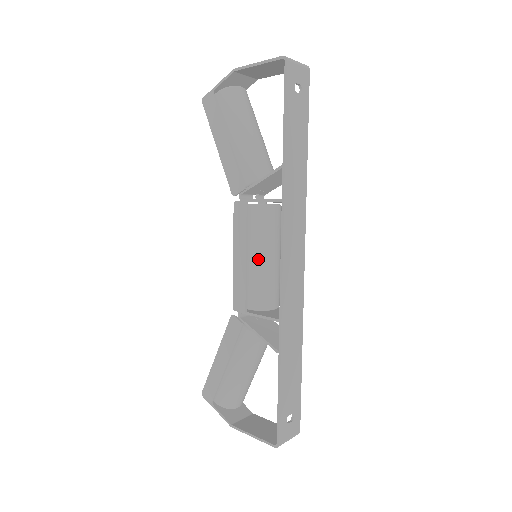
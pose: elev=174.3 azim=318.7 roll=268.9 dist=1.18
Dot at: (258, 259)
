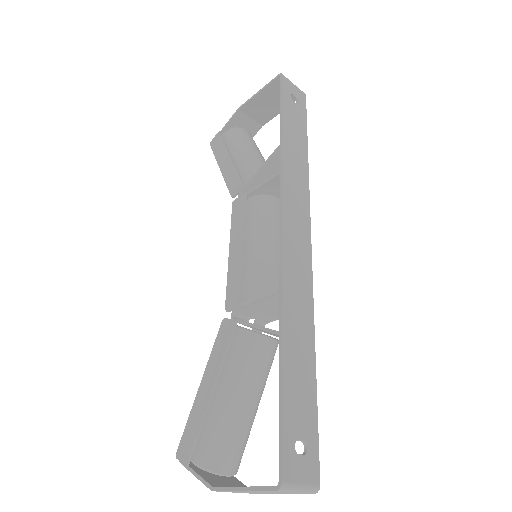
Dot at: (256, 245)
